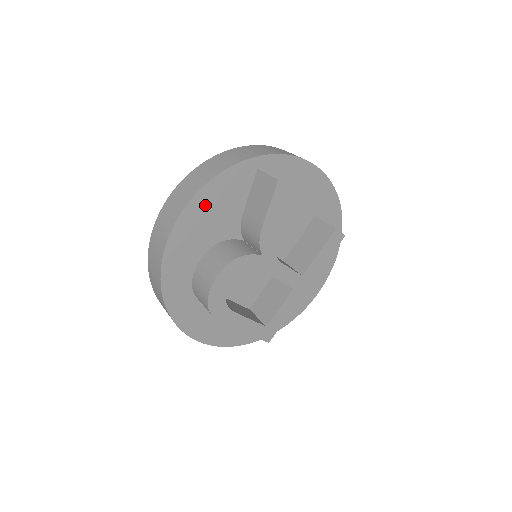
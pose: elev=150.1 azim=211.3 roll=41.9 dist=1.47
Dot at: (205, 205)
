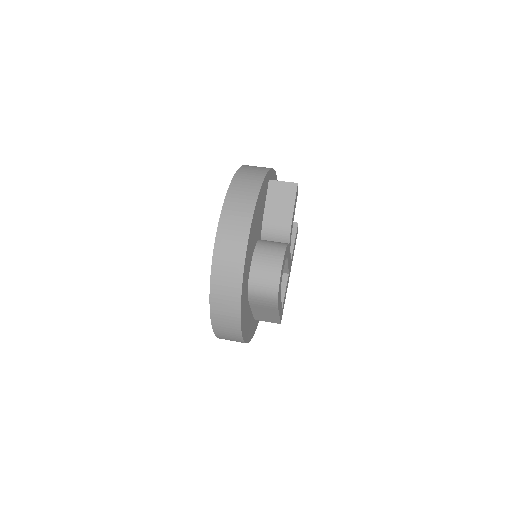
Dot at: (258, 209)
